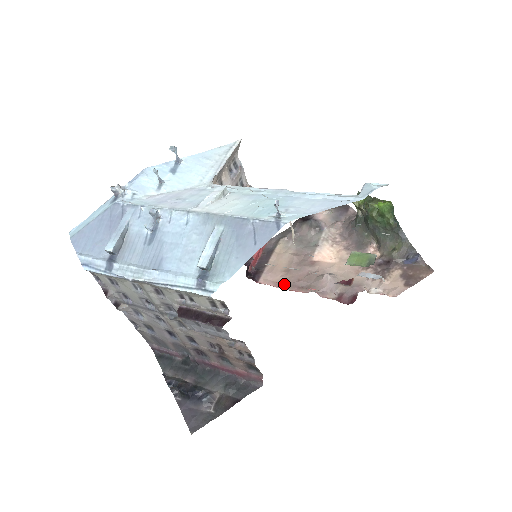
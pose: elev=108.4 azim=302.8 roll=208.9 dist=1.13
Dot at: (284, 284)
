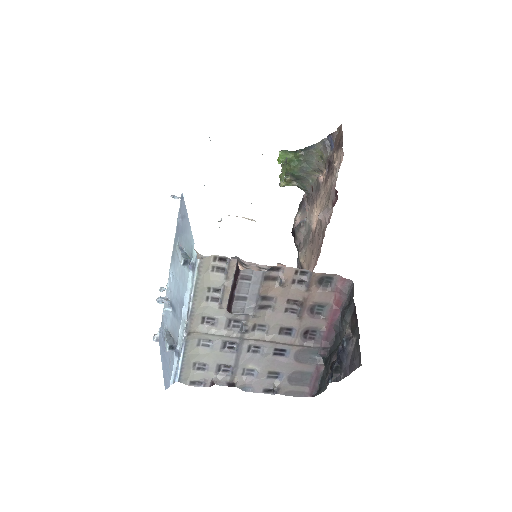
Dot at: (317, 257)
